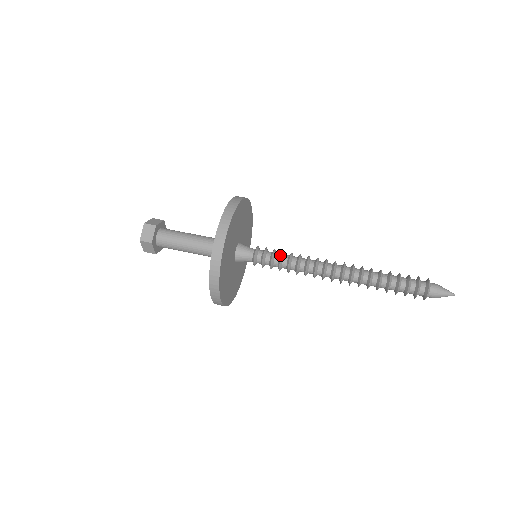
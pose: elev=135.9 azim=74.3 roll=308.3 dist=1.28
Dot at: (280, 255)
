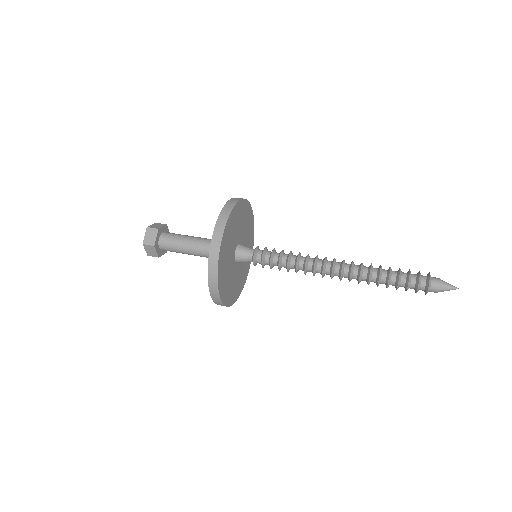
Dot at: (279, 254)
